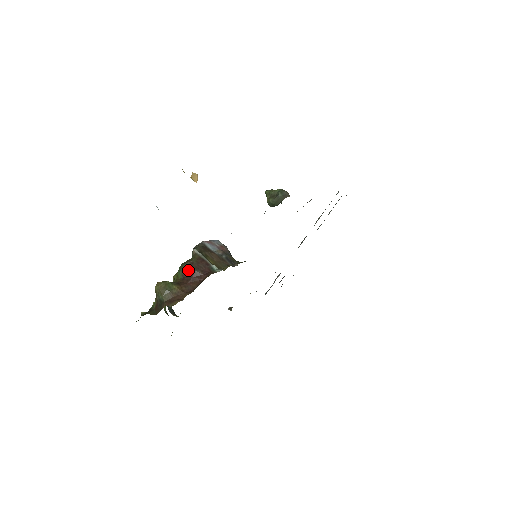
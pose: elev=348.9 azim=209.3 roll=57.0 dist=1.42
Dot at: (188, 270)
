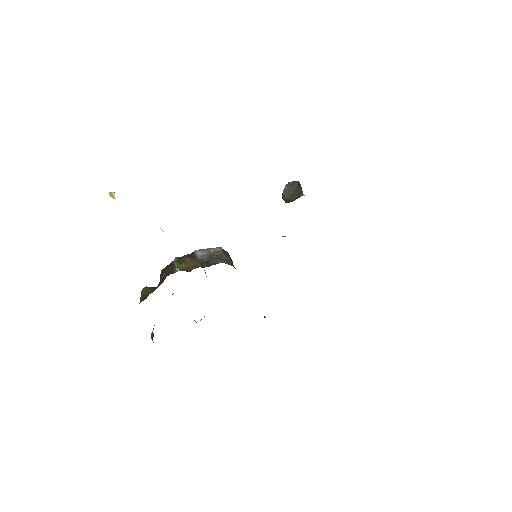
Dot at: (160, 275)
